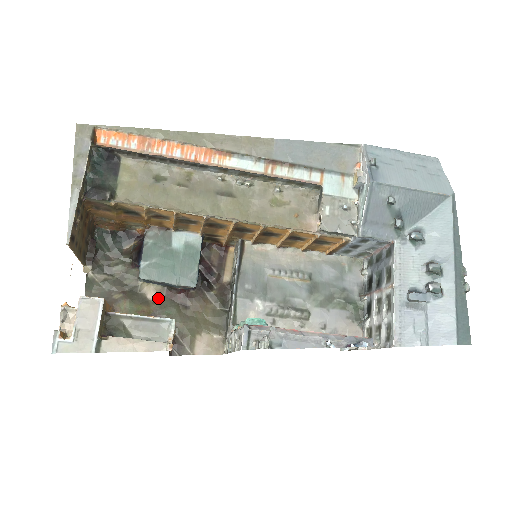
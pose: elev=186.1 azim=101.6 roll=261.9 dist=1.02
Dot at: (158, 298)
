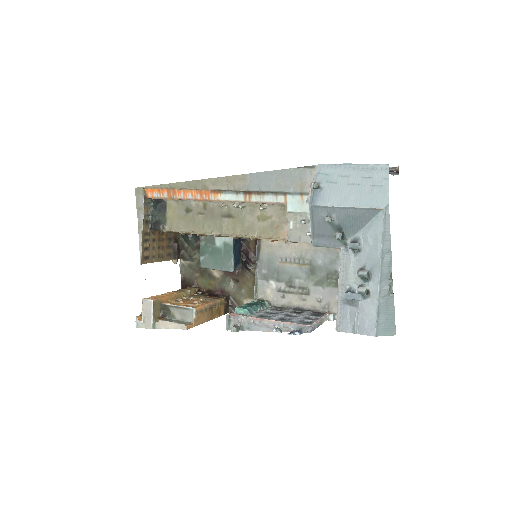
Dot at: (220, 275)
